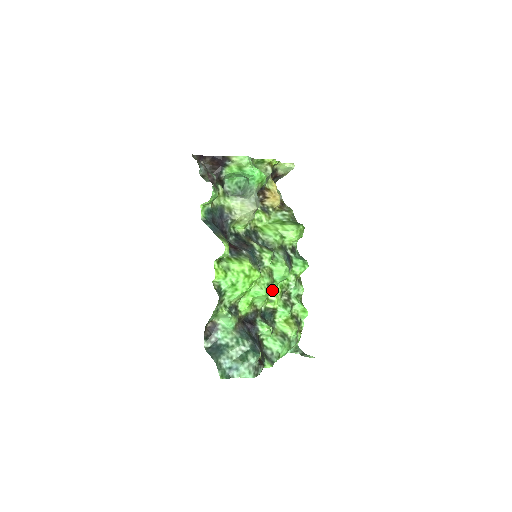
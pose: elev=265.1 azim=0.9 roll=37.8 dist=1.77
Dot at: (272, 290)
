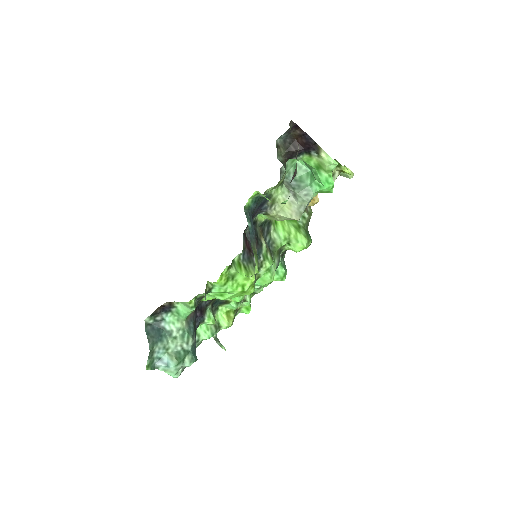
Dot at: occluded
